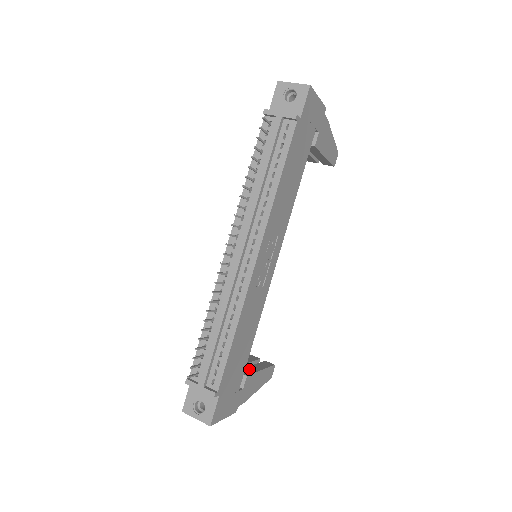
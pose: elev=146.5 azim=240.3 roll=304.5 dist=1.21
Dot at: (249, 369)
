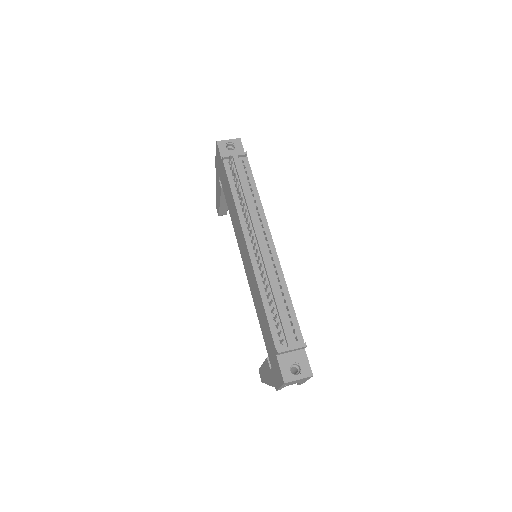
Dot at: occluded
